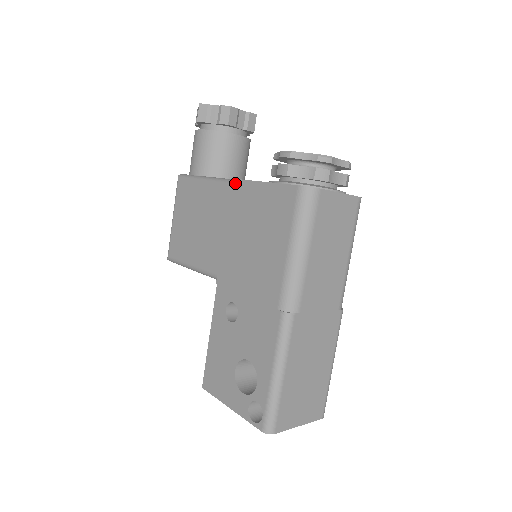
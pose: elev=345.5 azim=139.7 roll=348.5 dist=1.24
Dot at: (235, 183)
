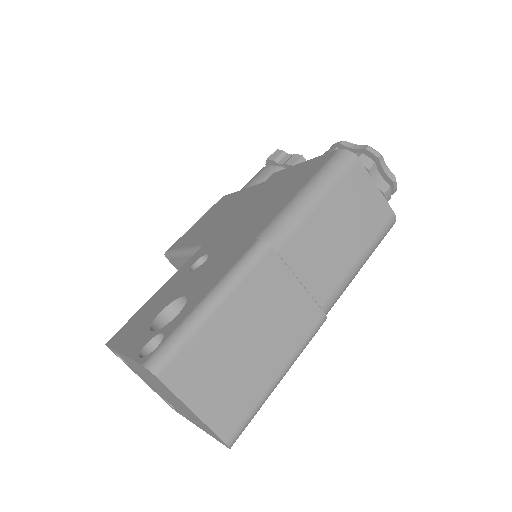
Dot at: (275, 174)
